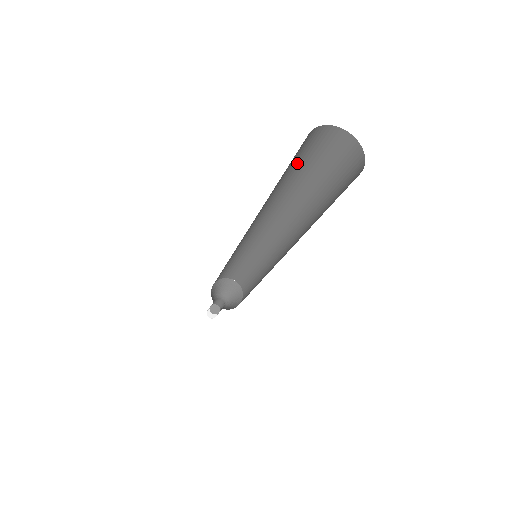
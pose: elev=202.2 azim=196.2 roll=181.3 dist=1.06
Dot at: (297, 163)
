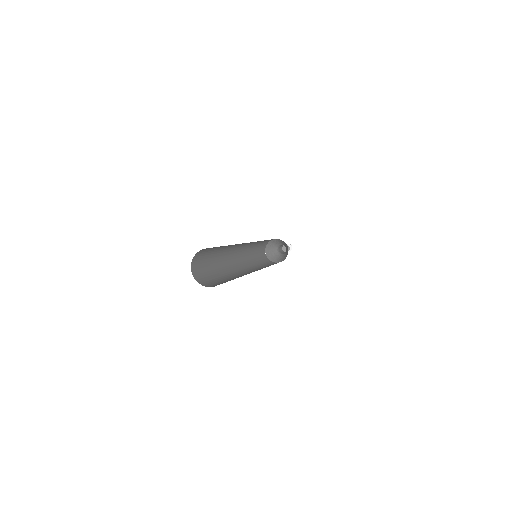
Dot at: (220, 246)
